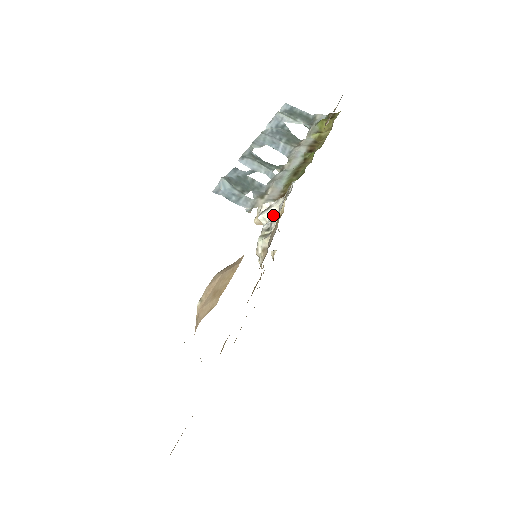
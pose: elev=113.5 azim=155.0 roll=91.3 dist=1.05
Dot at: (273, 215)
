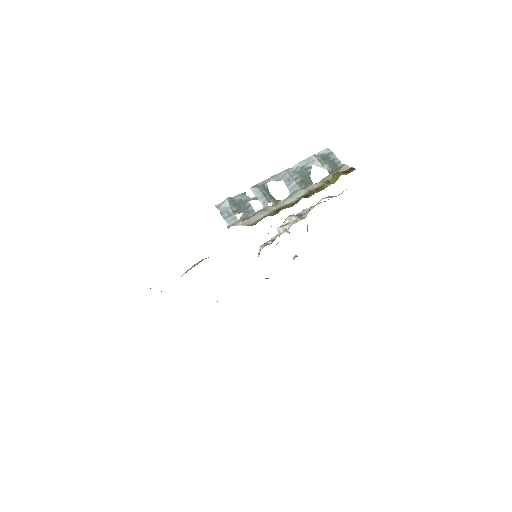
Dot at: (283, 231)
